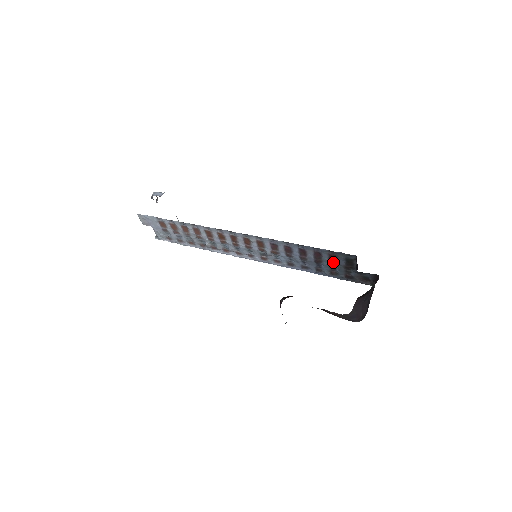
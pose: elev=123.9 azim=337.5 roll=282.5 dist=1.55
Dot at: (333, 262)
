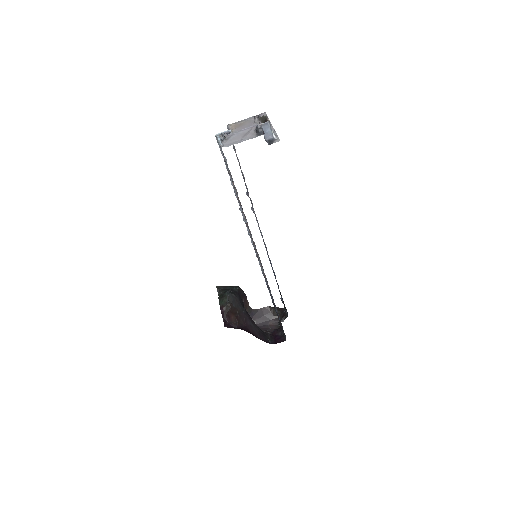
Dot at: occluded
